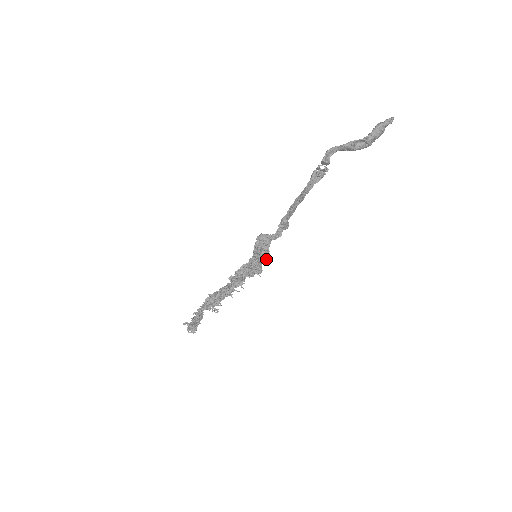
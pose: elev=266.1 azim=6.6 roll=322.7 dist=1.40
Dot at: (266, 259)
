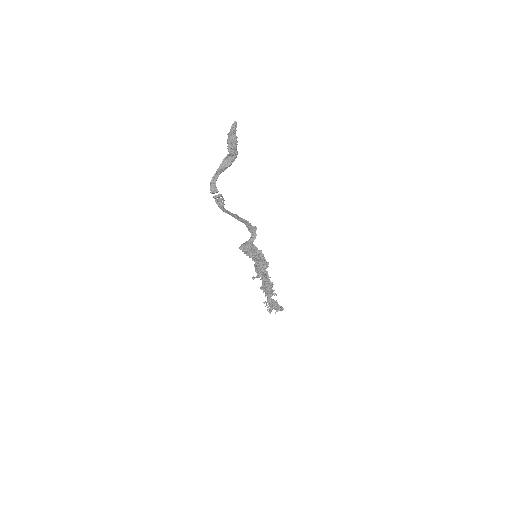
Dot at: (262, 255)
